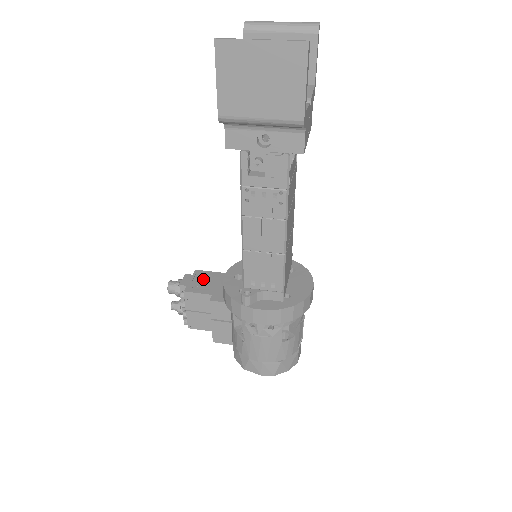
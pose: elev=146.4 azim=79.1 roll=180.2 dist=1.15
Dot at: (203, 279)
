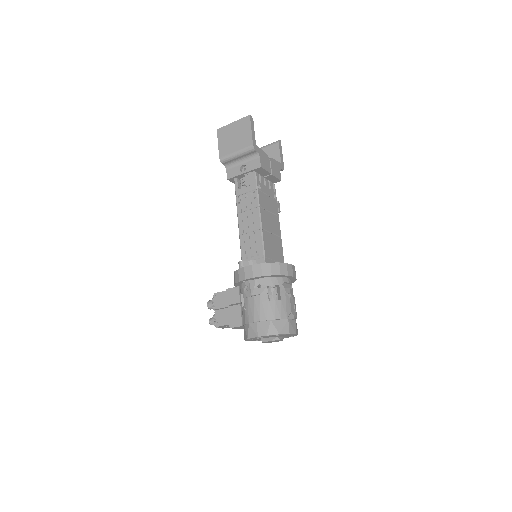
Dot at: occluded
